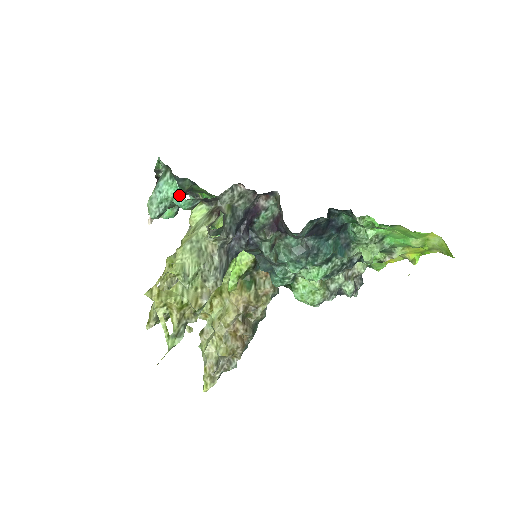
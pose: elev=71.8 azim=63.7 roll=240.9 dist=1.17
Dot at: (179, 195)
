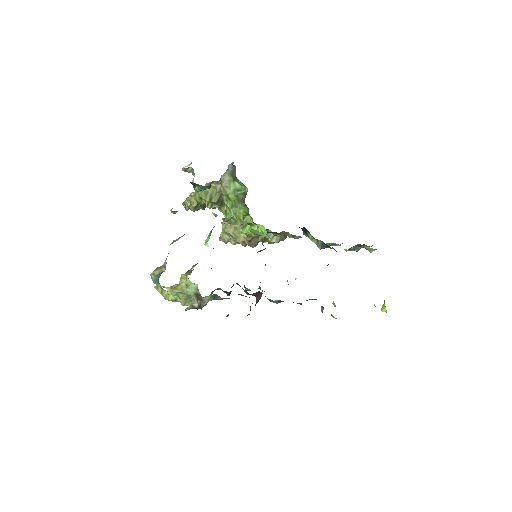
Dot at: occluded
